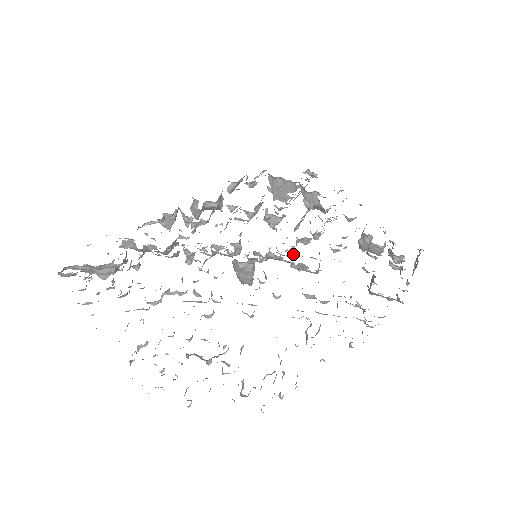
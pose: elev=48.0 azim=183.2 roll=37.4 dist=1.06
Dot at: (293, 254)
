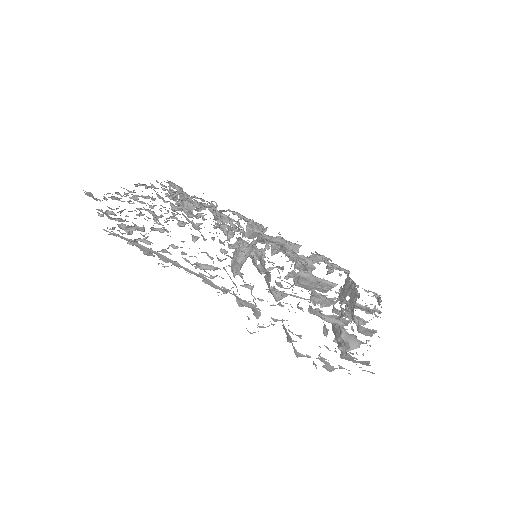
Dot at: occluded
